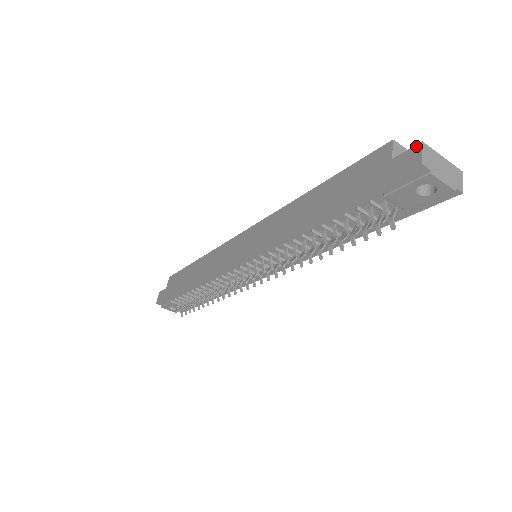
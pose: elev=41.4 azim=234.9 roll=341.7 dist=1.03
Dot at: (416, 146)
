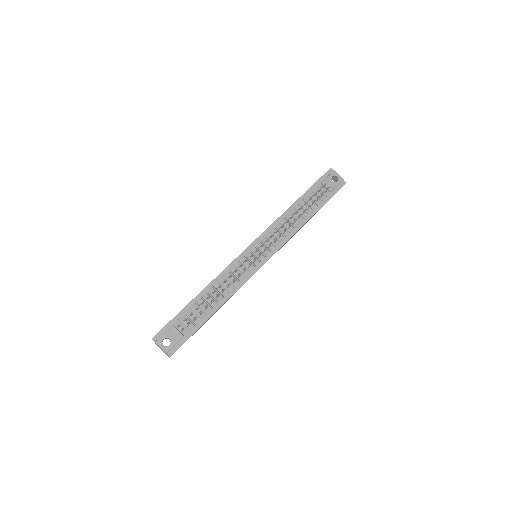
Dot at: occluded
